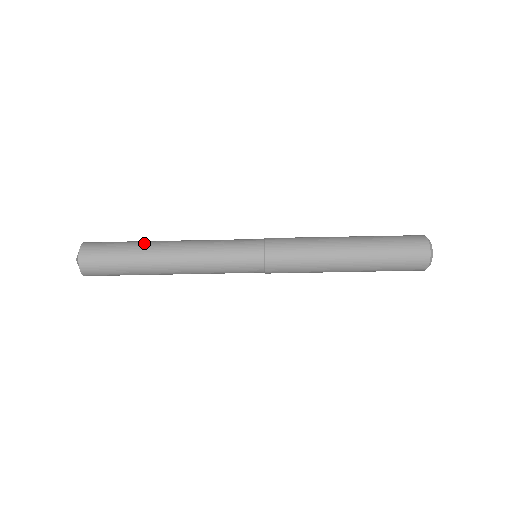
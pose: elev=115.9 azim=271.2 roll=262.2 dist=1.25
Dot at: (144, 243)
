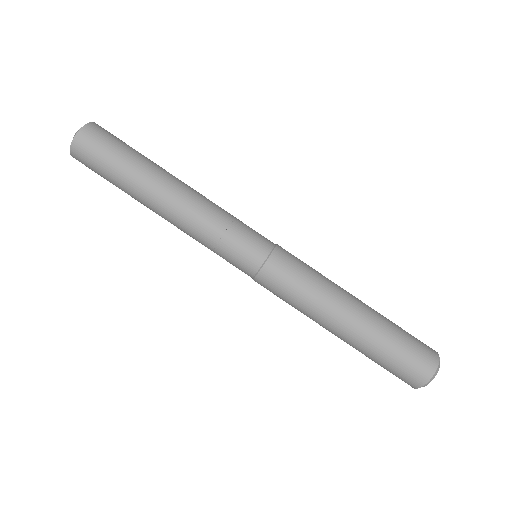
Dot at: (136, 187)
